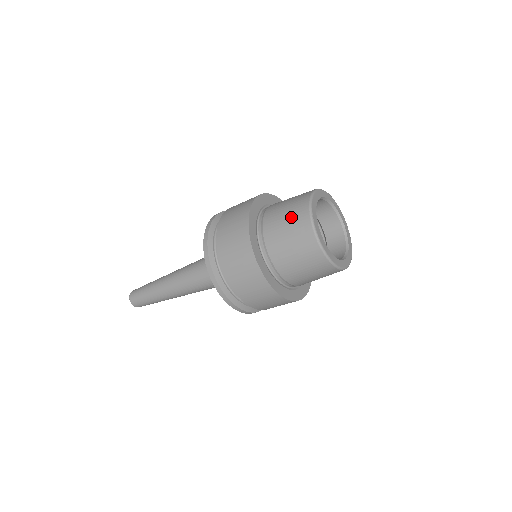
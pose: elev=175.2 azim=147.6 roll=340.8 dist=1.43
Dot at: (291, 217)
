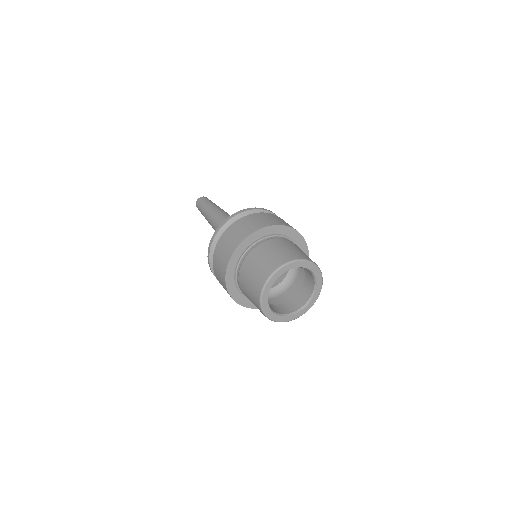
Dot at: (259, 270)
